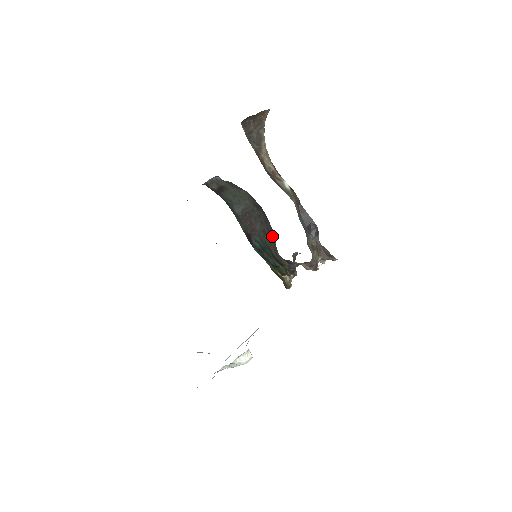
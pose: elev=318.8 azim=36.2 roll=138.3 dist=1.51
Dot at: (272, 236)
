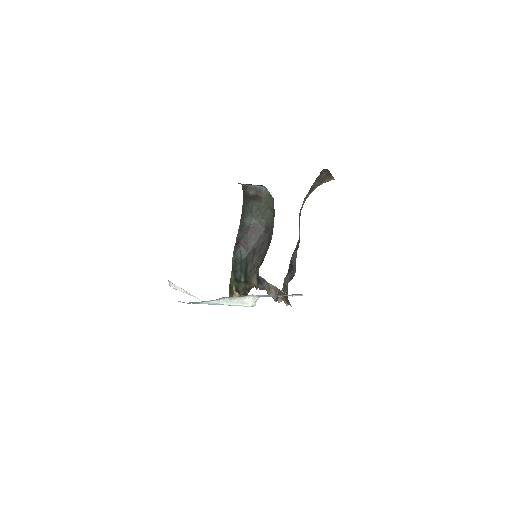
Dot at: (260, 256)
